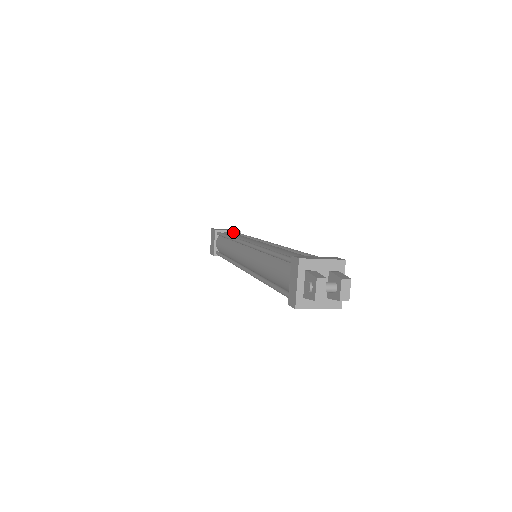
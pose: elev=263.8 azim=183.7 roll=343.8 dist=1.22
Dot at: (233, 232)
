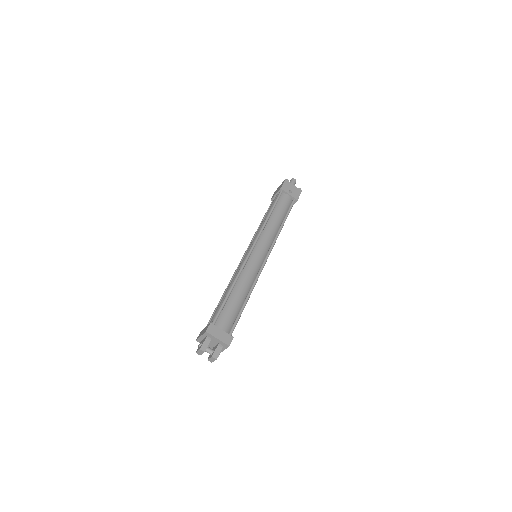
Dot at: (292, 197)
